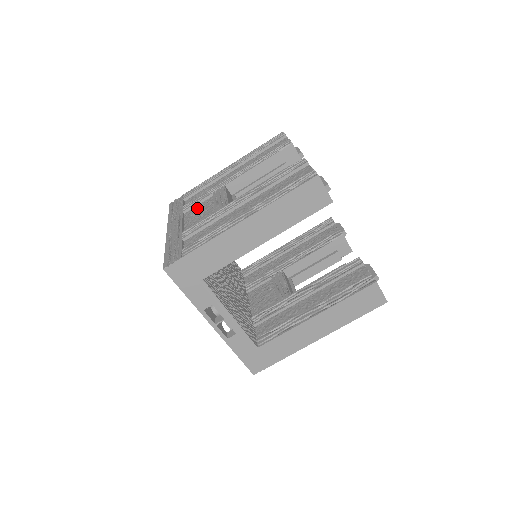
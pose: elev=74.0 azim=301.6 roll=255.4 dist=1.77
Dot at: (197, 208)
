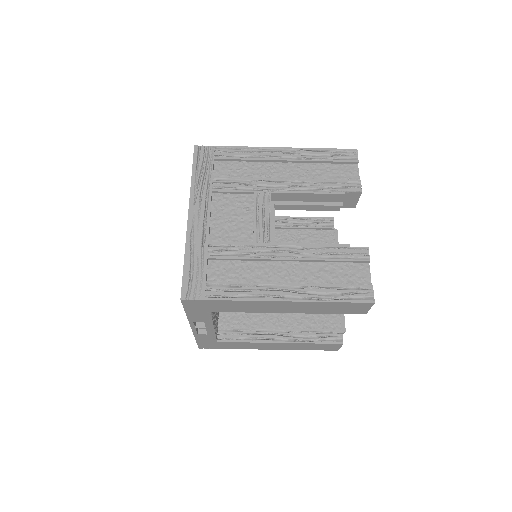
Dot at: (230, 201)
